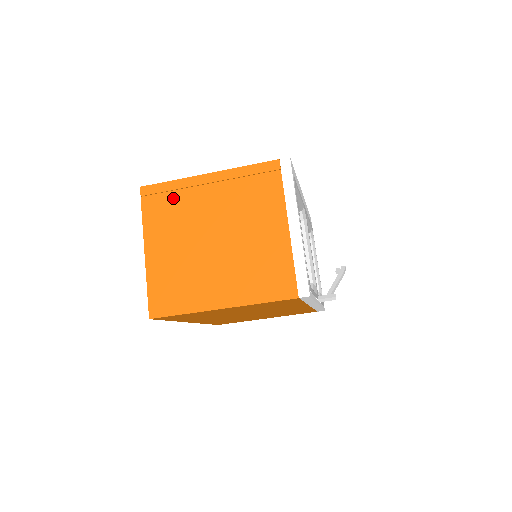
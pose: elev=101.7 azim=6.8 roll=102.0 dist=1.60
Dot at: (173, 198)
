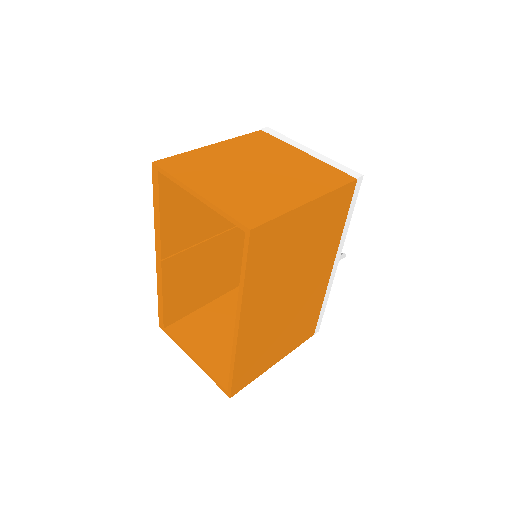
Dot at: (193, 160)
